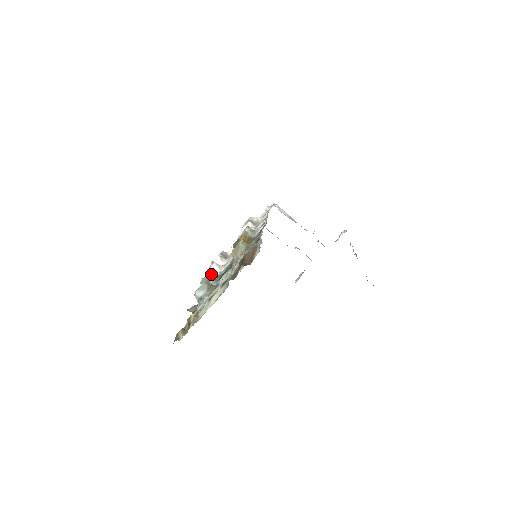
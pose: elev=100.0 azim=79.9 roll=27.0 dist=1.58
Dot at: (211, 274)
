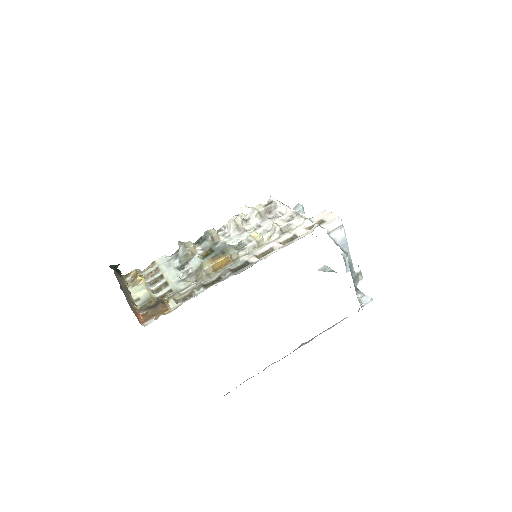
Dot at: (210, 238)
